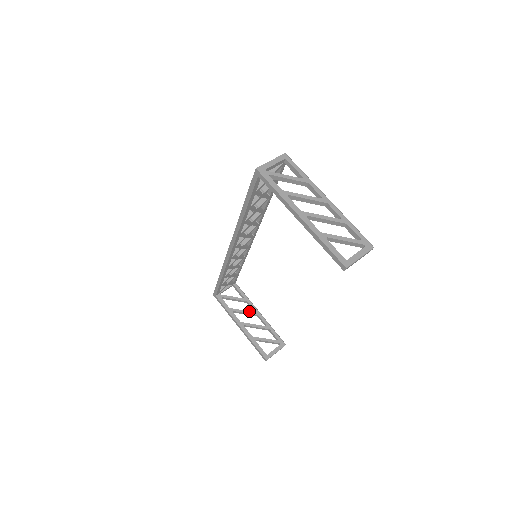
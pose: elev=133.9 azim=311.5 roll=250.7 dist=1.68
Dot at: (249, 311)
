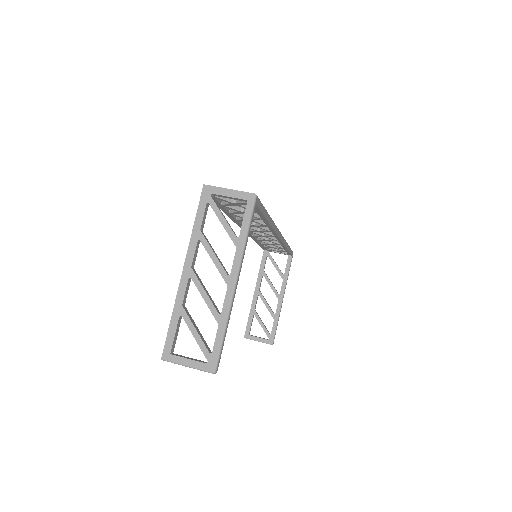
Dot at: (275, 289)
